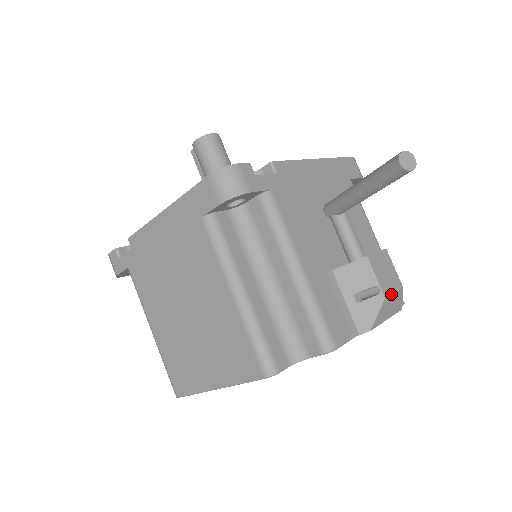
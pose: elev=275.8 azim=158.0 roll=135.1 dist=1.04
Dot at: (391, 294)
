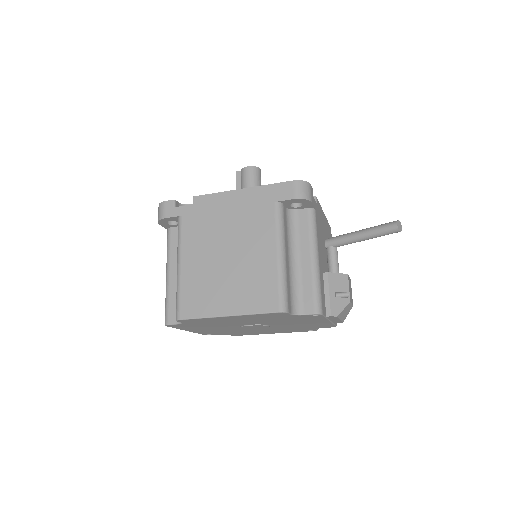
Dot at: (351, 303)
